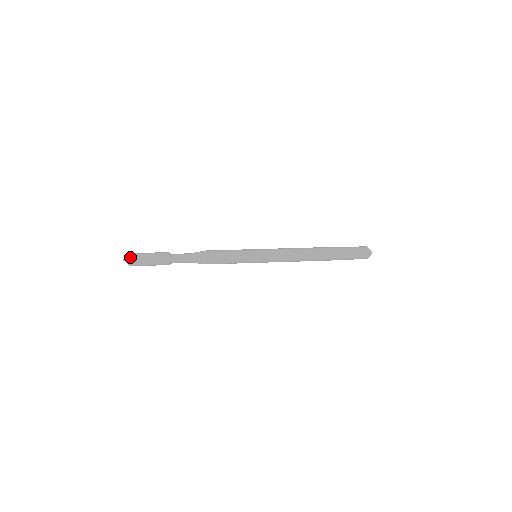
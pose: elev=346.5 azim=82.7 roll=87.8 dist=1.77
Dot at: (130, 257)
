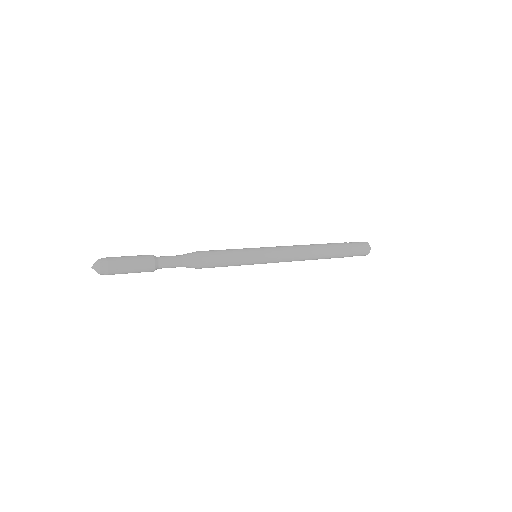
Dot at: (103, 265)
